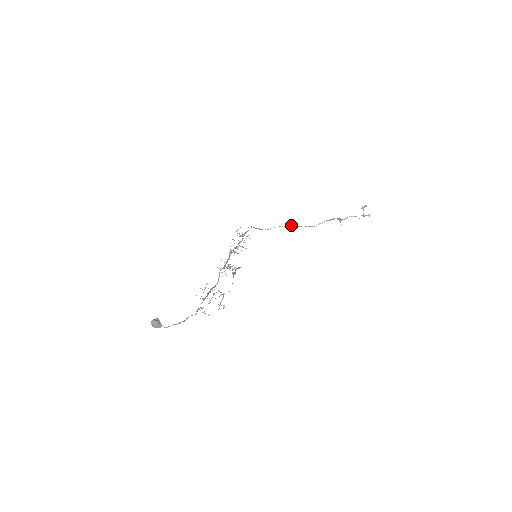
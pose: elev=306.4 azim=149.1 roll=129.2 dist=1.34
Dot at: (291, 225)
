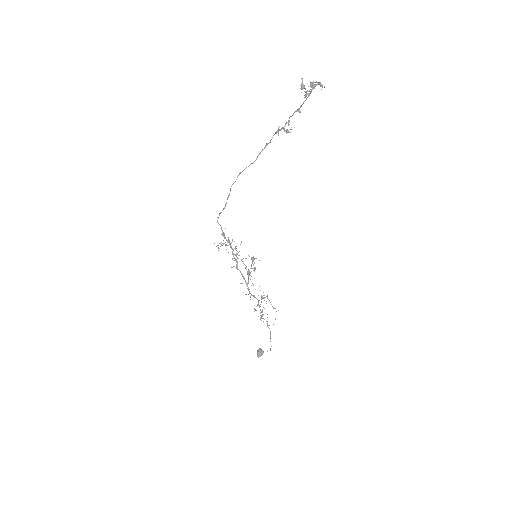
Dot at: occluded
